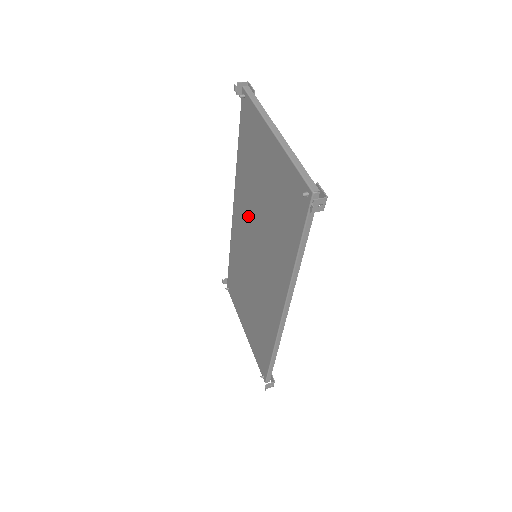
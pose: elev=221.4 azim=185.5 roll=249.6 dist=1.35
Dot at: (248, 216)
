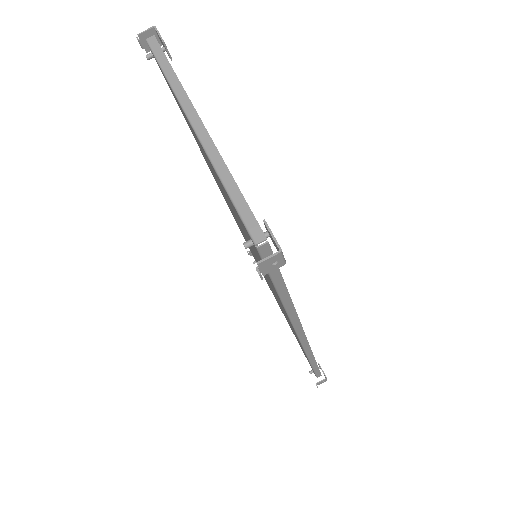
Dot at: occluded
